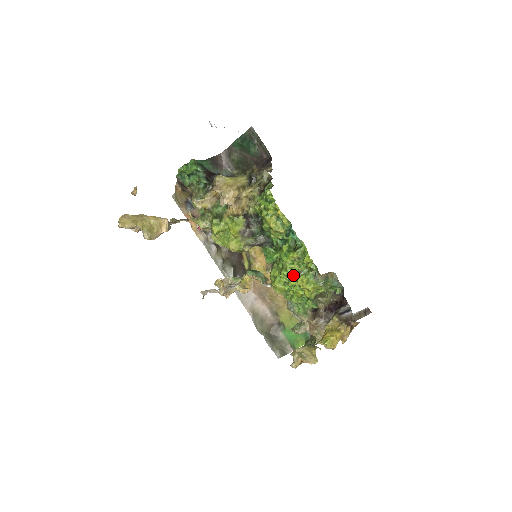
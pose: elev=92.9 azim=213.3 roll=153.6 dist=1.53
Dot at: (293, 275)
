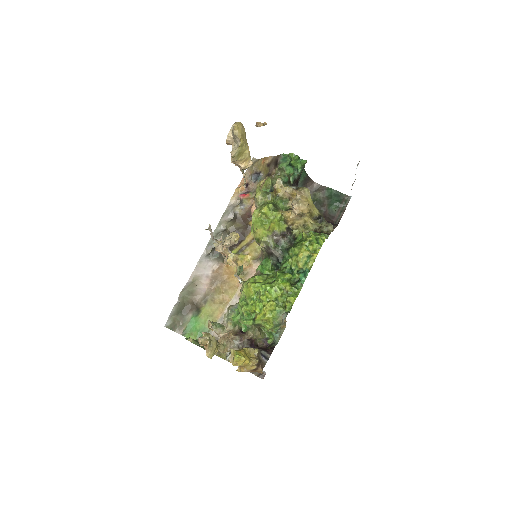
Dot at: (271, 295)
